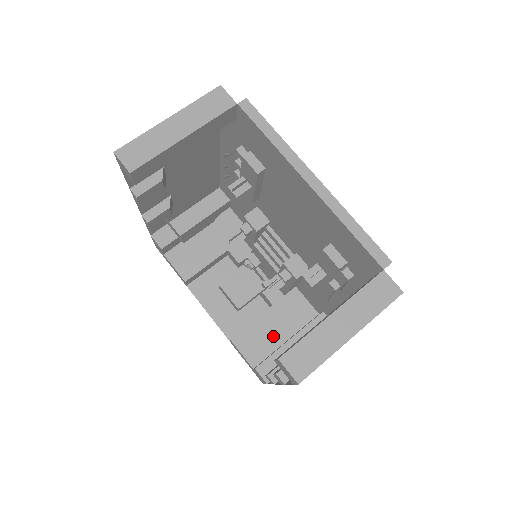
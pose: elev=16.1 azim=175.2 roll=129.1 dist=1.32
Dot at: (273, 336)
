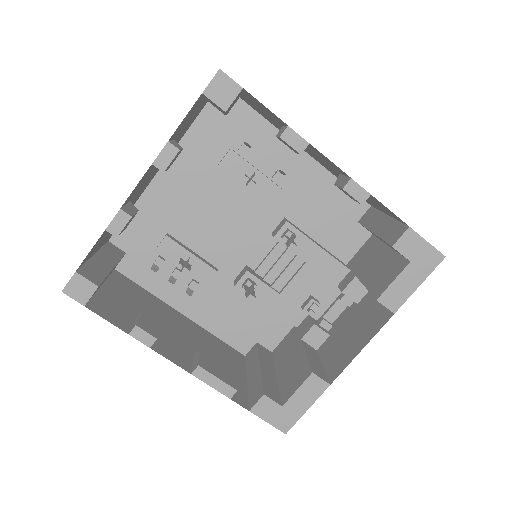
Dot at: (382, 261)
